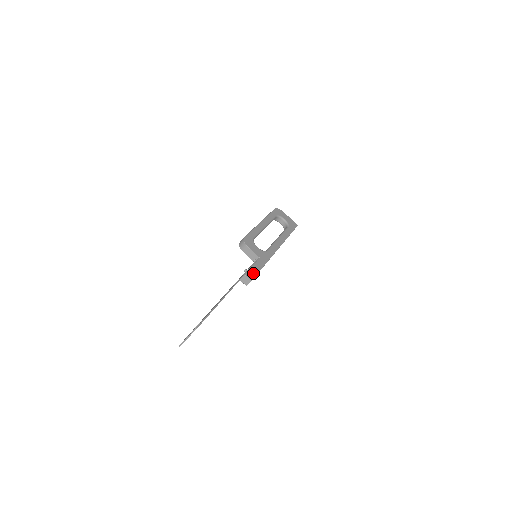
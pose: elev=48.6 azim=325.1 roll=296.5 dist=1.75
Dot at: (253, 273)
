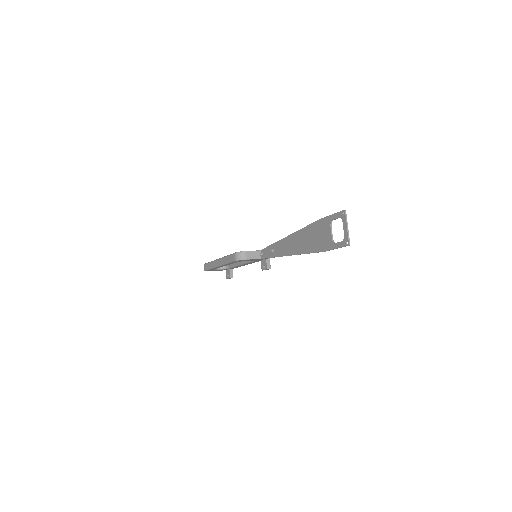
Dot at: occluded
